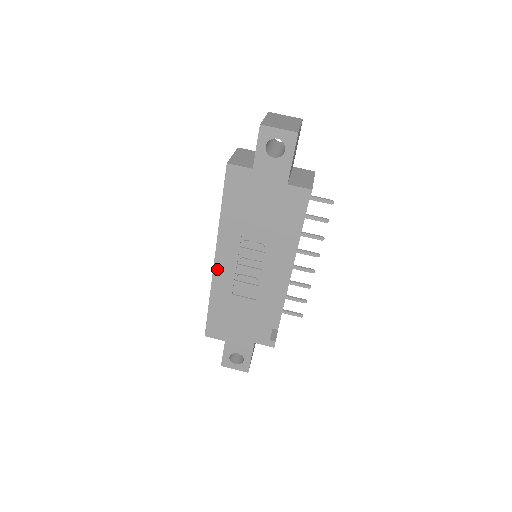
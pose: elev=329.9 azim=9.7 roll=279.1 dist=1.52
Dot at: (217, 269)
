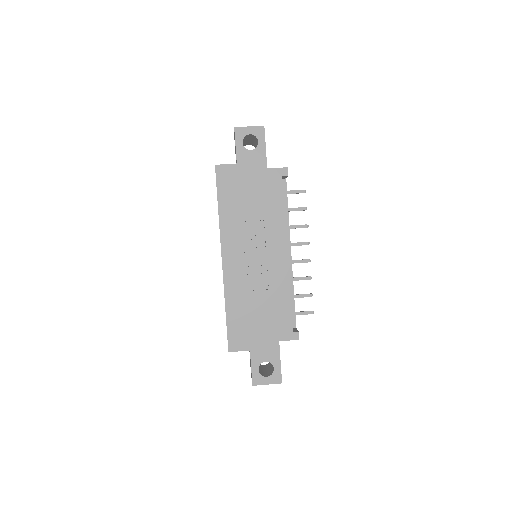
Dot at: (226, 268)
